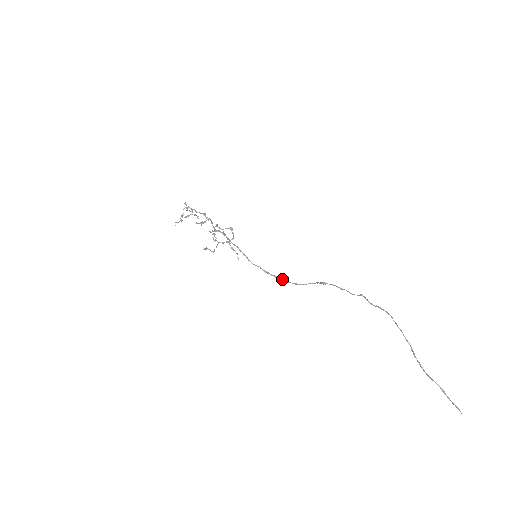
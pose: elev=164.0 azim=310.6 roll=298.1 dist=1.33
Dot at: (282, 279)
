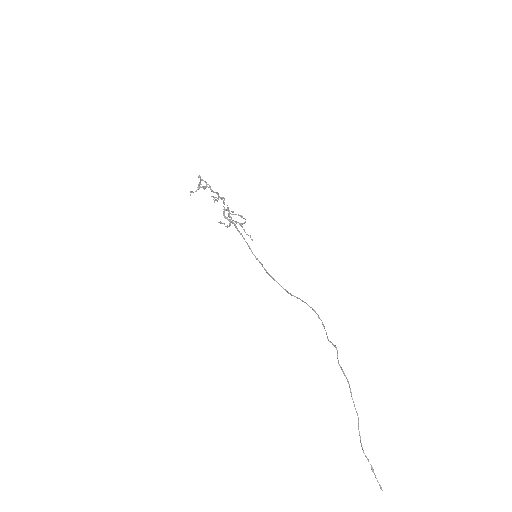
Dot at: (279, 284)
